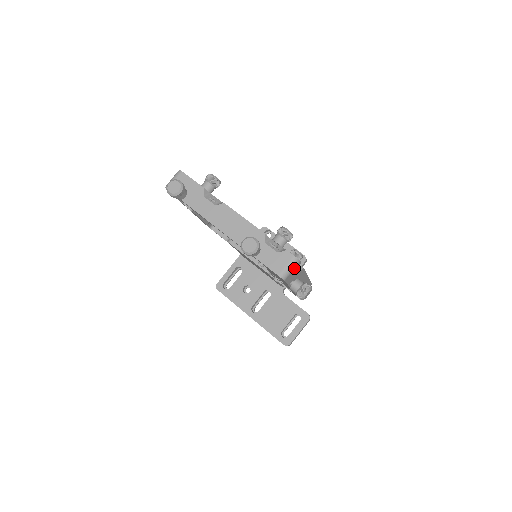
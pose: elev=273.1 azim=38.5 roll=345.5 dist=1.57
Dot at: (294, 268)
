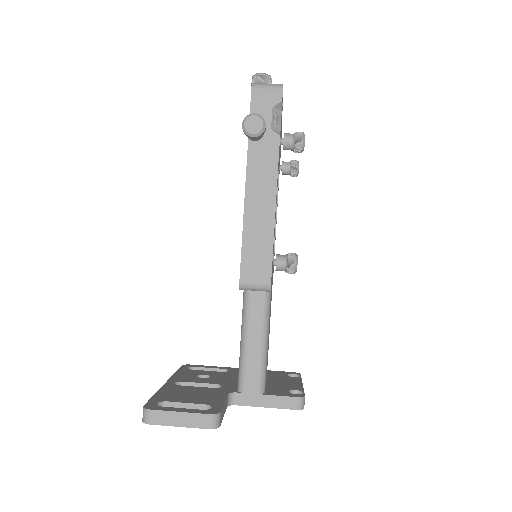
Dot at: (271, 90)
